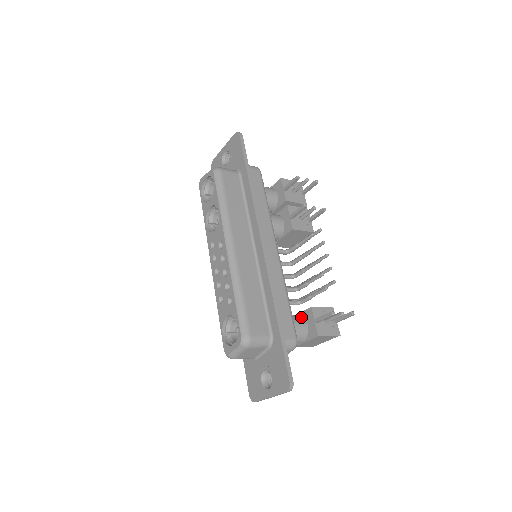
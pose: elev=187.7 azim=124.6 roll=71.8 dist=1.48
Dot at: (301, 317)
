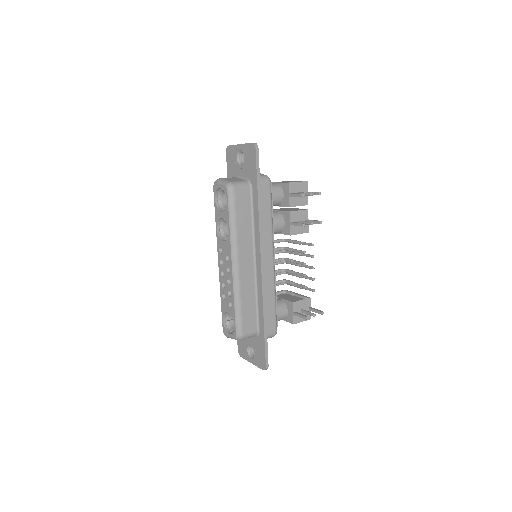
Dot at: (284, 305)
